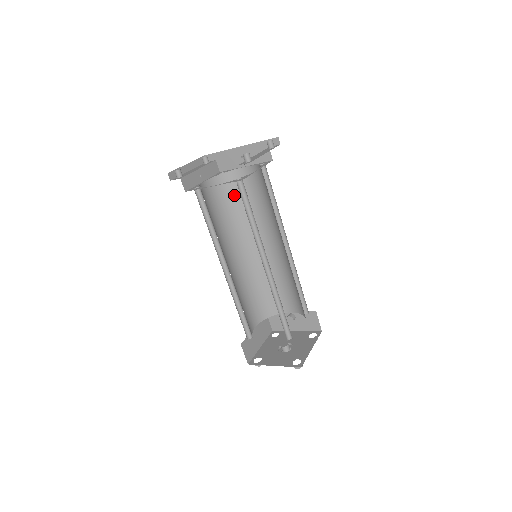
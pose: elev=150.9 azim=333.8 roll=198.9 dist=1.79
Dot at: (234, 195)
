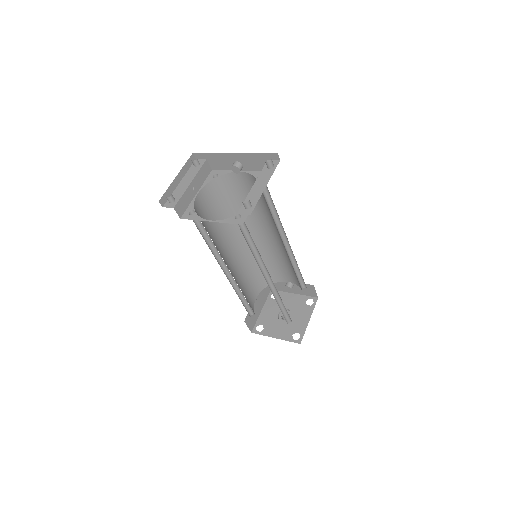
Dot at: (230, 195)
